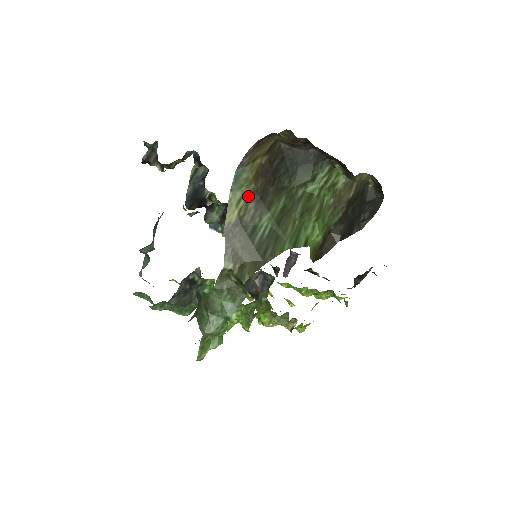
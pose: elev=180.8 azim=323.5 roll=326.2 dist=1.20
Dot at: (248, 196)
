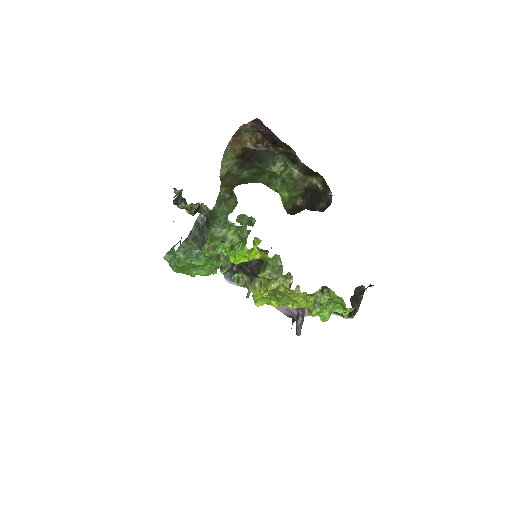
Dot at: (233, 165)
